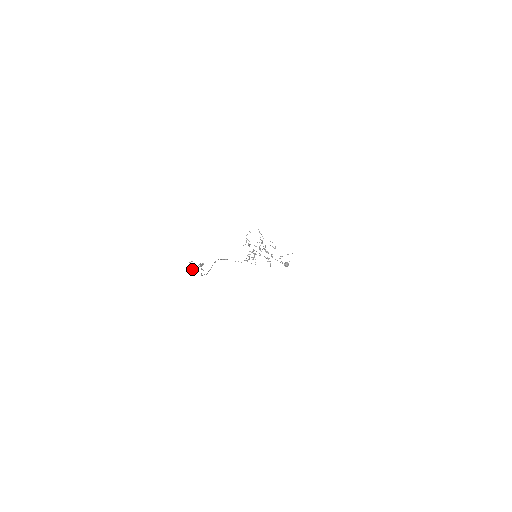
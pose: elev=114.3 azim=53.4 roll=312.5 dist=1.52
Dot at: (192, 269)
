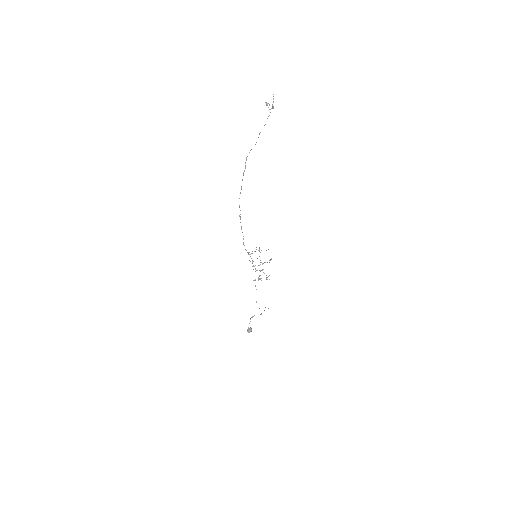
Dot at: (267, 104)
